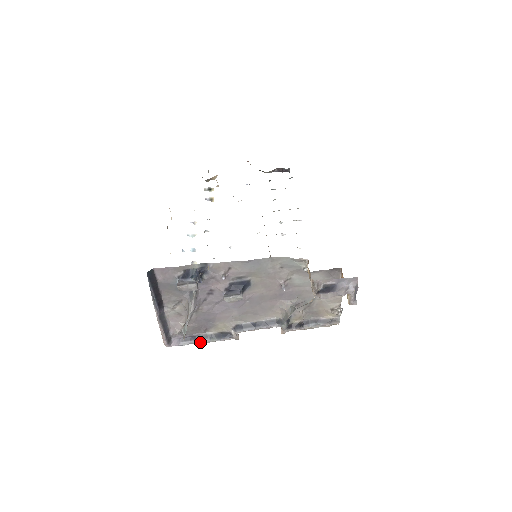
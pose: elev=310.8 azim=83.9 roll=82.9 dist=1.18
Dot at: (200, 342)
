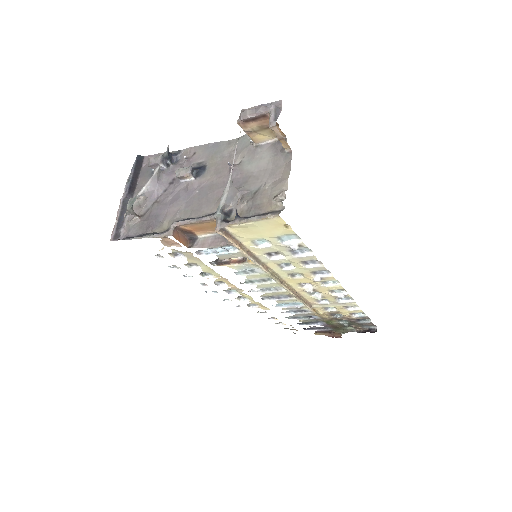
Dot at: (138, 237)
